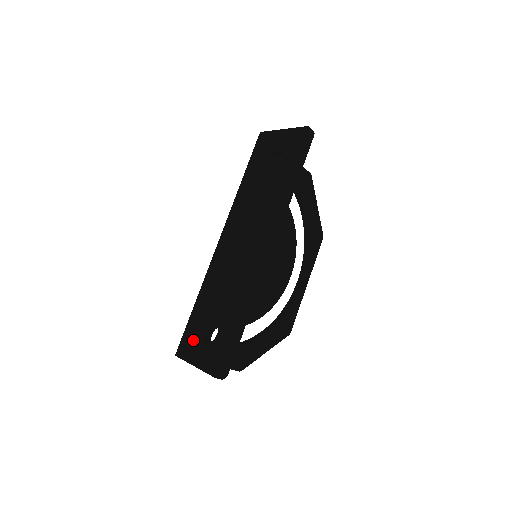
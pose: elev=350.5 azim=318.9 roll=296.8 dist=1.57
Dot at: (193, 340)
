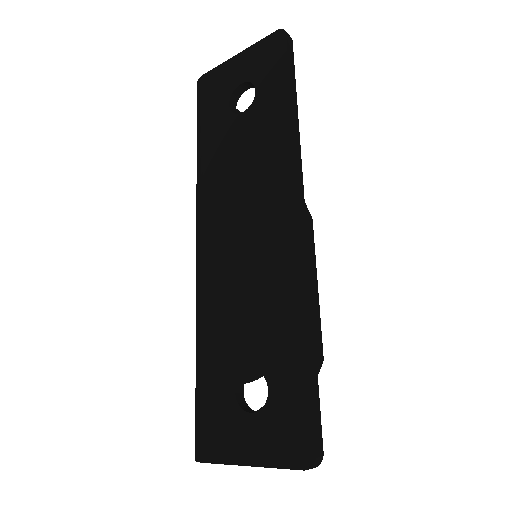
Dot at: (222, 420)
